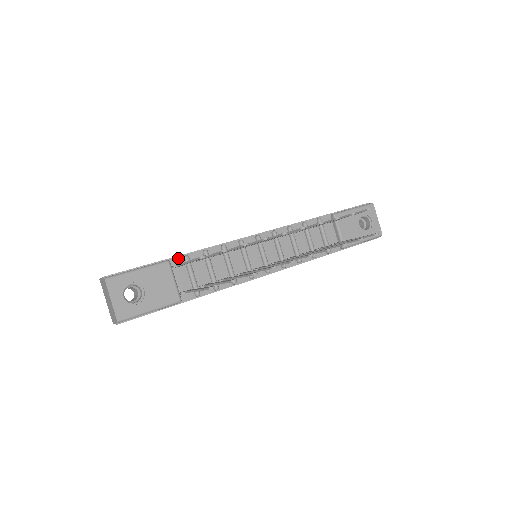
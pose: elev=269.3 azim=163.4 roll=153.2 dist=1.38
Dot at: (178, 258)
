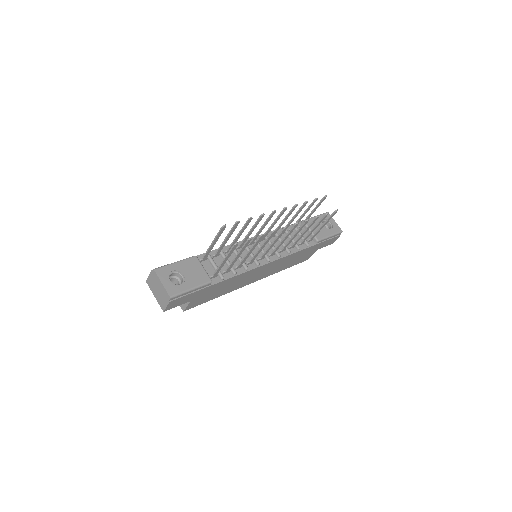
Dot at: (201, 256)
